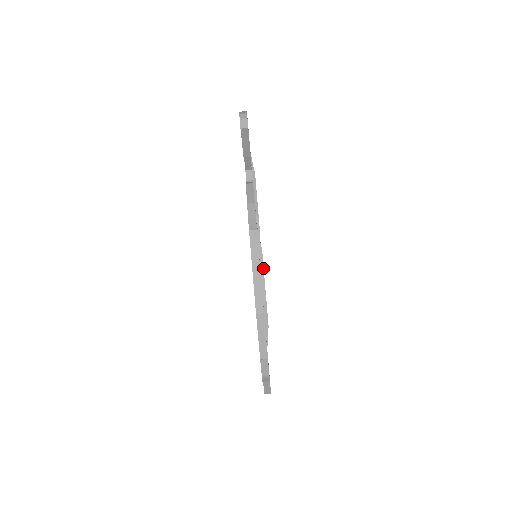
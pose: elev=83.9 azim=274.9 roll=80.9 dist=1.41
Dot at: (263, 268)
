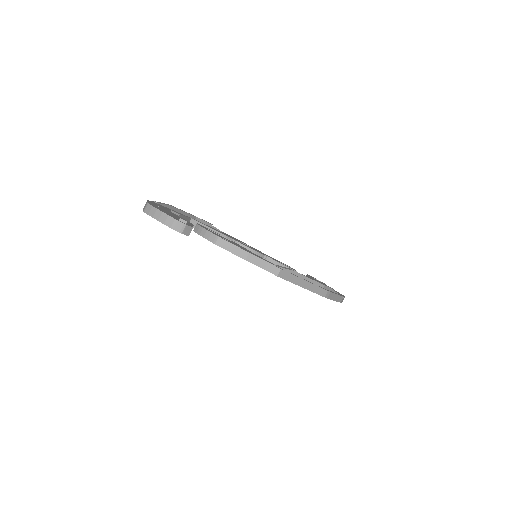
Dot at: (305, 277)
